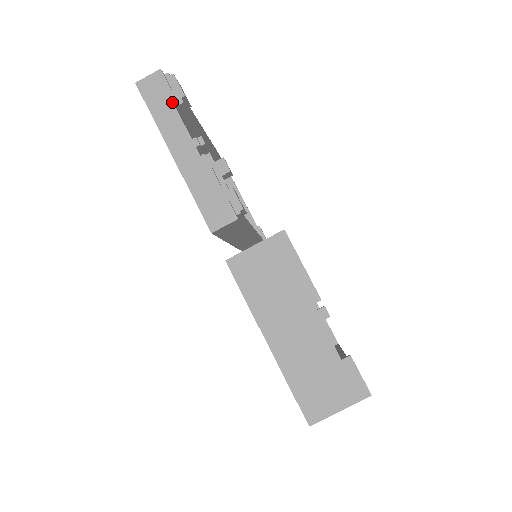
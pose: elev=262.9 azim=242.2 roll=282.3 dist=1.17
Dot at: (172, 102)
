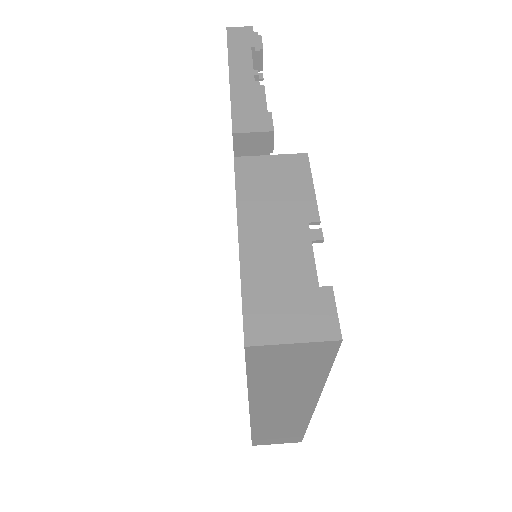
Dot at: (250, 45)
